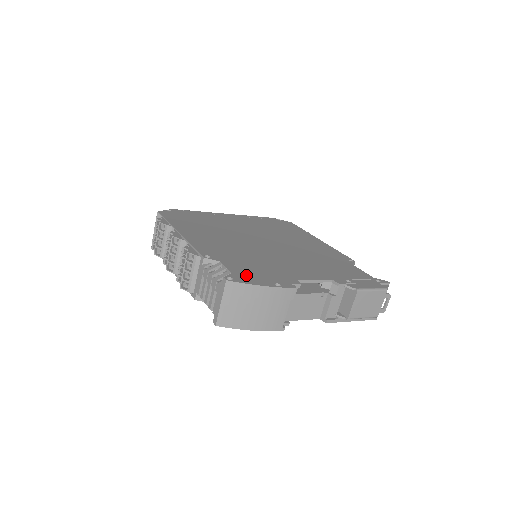
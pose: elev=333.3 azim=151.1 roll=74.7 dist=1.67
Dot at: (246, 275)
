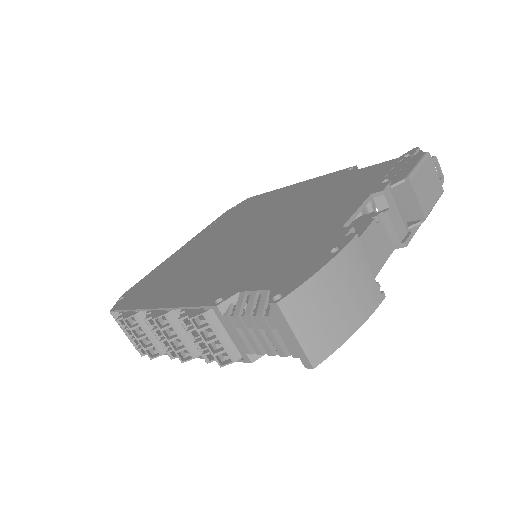
Dot at: (287, 276)
